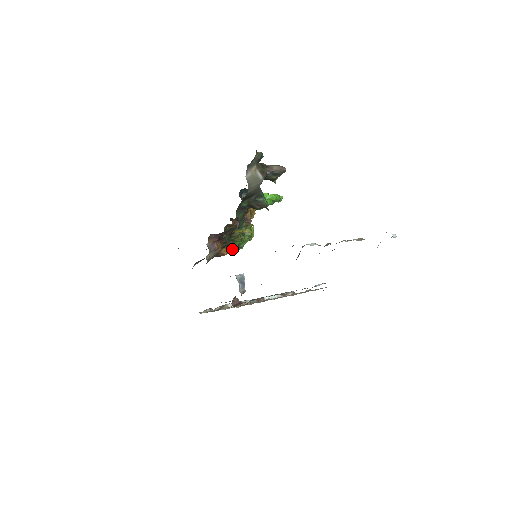
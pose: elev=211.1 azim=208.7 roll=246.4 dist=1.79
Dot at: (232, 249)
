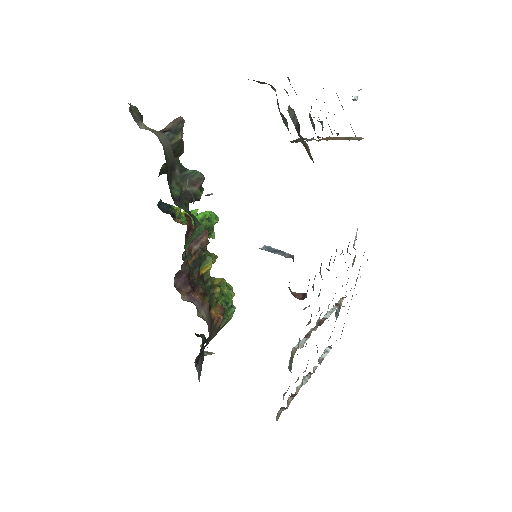
Dot at: (223, 308)
